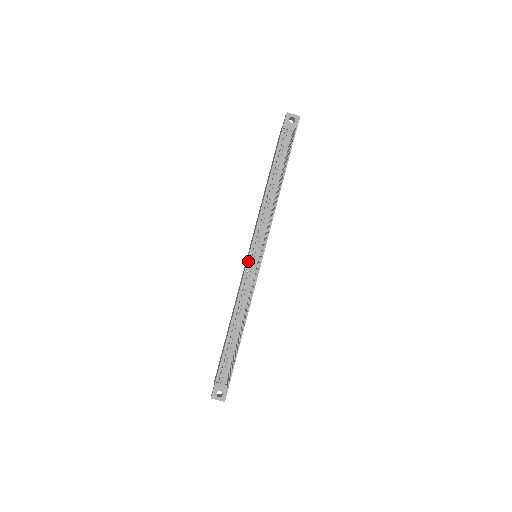
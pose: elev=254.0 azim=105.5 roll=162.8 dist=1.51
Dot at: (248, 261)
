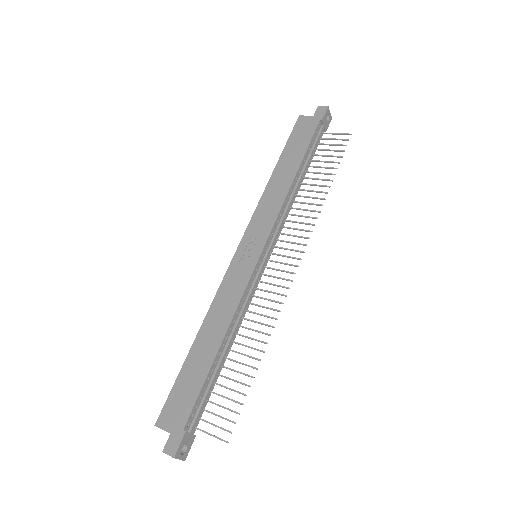
Dot at: (258, 261)
